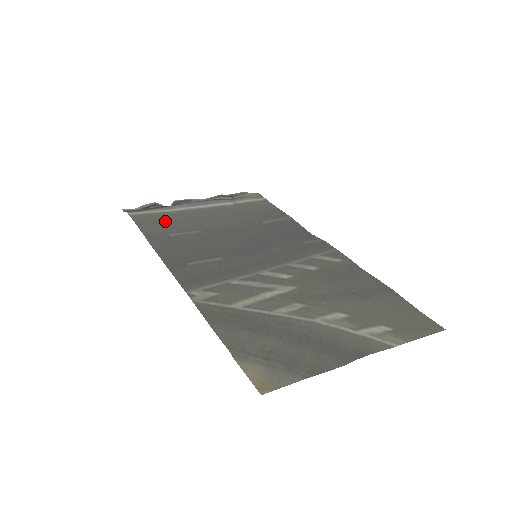
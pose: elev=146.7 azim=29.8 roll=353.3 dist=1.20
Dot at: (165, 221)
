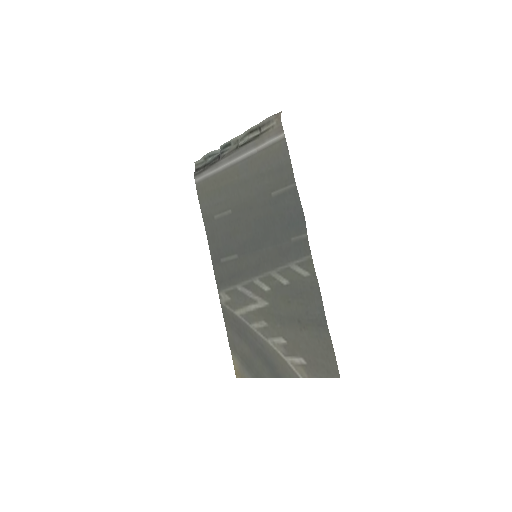
Dot at: (212, 193)
